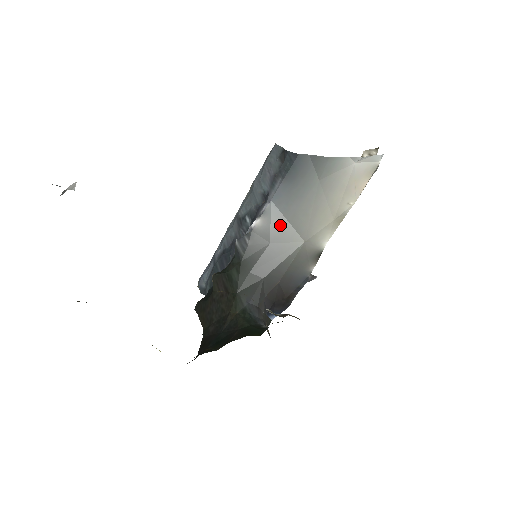
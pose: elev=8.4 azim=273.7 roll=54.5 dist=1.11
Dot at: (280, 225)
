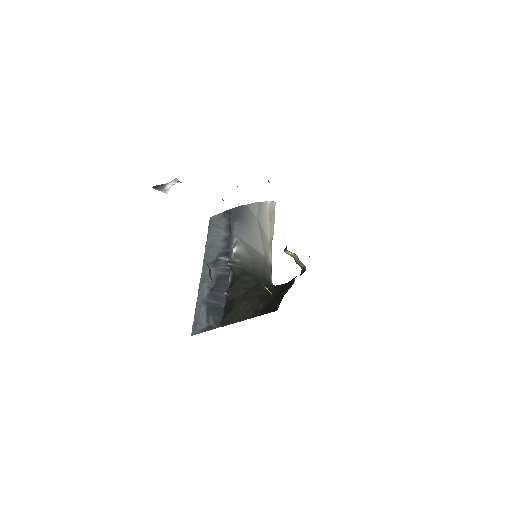
Dot at: (249, 248)
